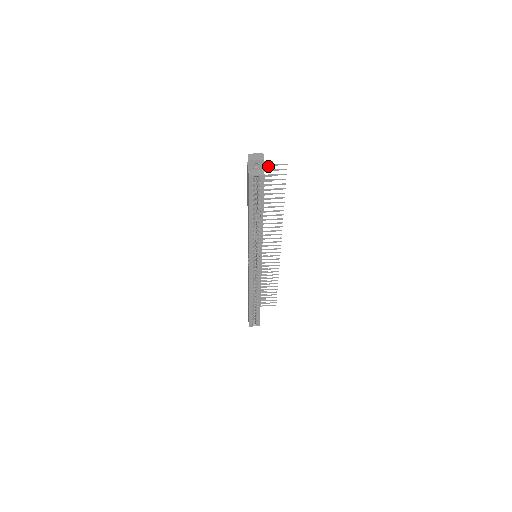
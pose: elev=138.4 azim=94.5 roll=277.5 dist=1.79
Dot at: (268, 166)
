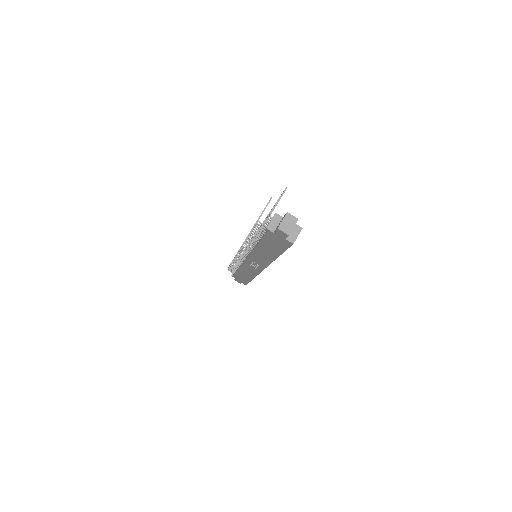
Dot at: occluded
